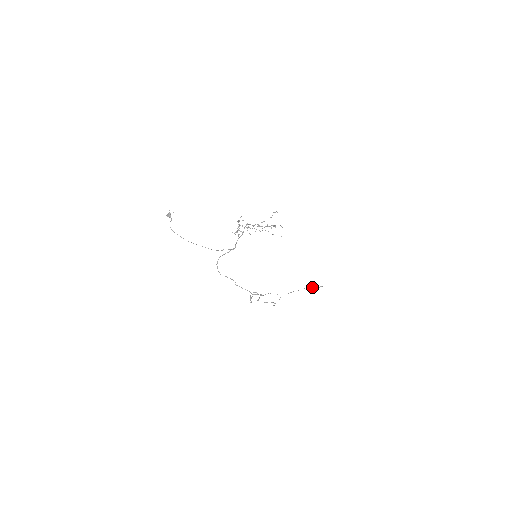
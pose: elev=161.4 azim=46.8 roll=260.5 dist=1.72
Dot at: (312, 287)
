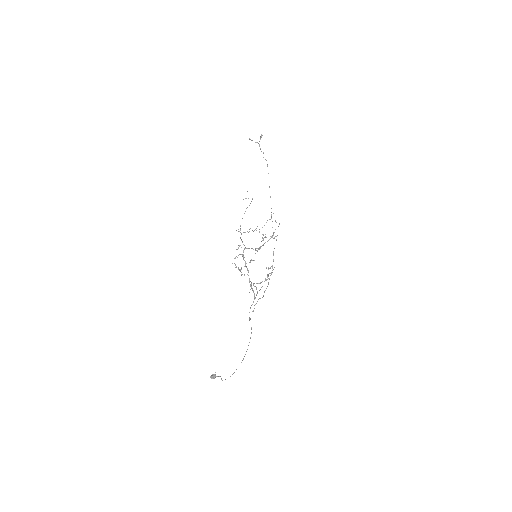
Dot at: occluded
